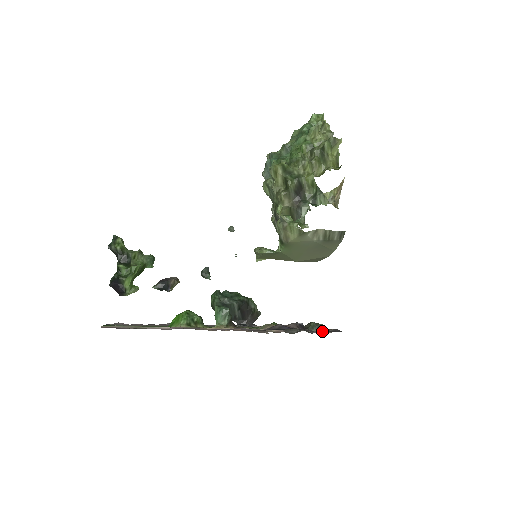
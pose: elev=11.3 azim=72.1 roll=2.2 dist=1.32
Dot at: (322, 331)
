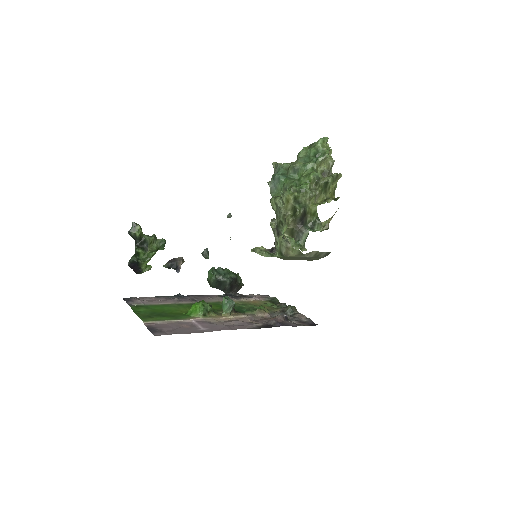
Dot at: (300, 322)
